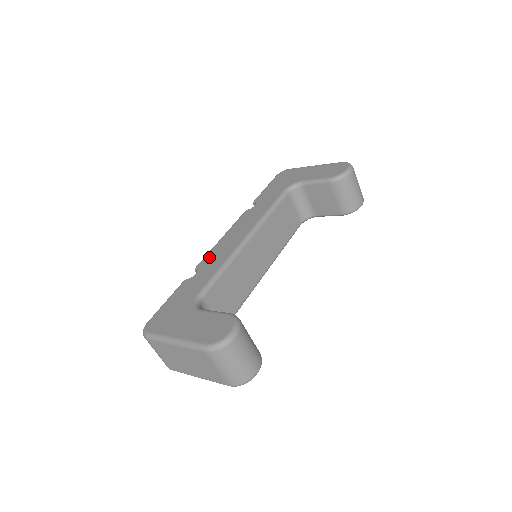
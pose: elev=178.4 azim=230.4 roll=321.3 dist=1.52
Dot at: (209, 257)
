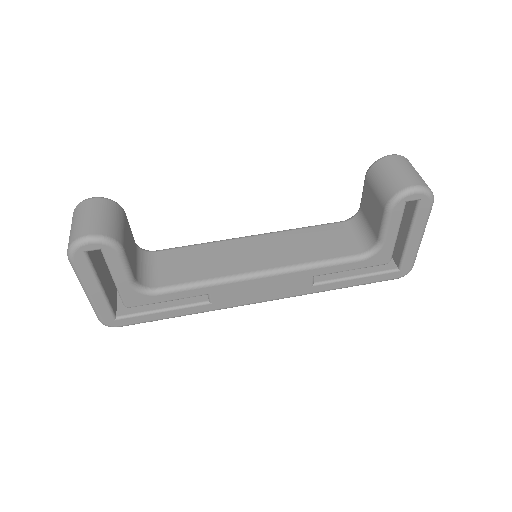
Dot at: occluded
